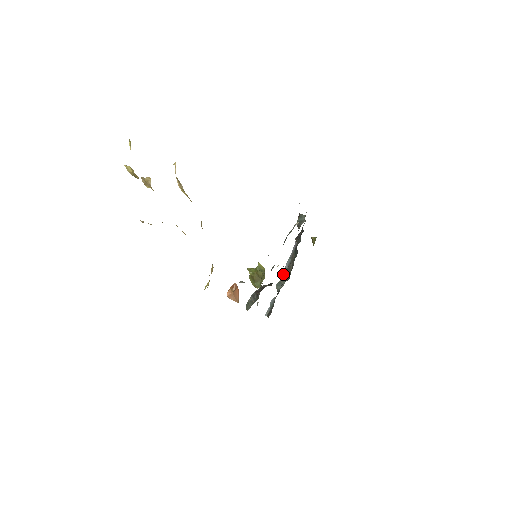
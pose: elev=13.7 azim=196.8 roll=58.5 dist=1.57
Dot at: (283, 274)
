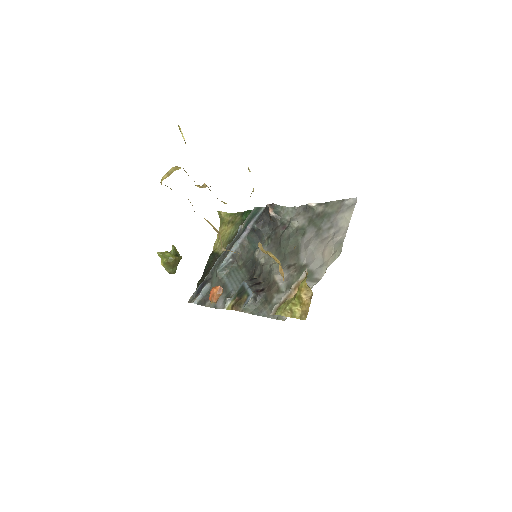
Dot at: (226, 260)
